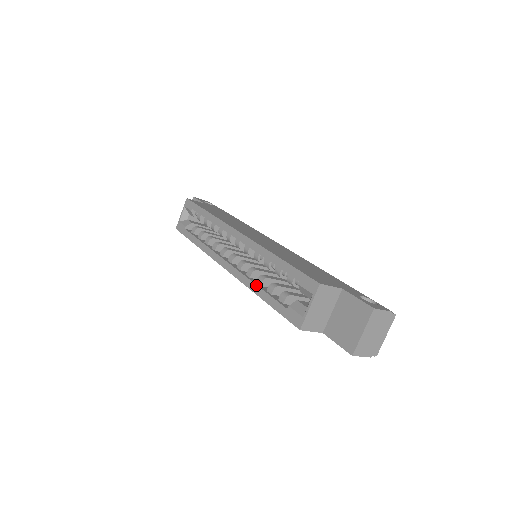
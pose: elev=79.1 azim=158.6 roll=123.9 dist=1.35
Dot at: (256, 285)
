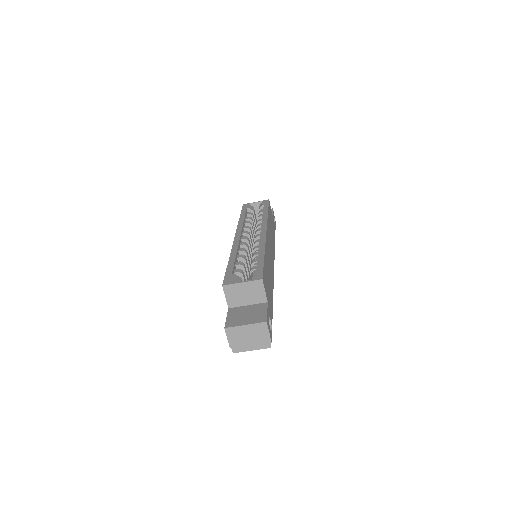
Dot at: (236, 254)
